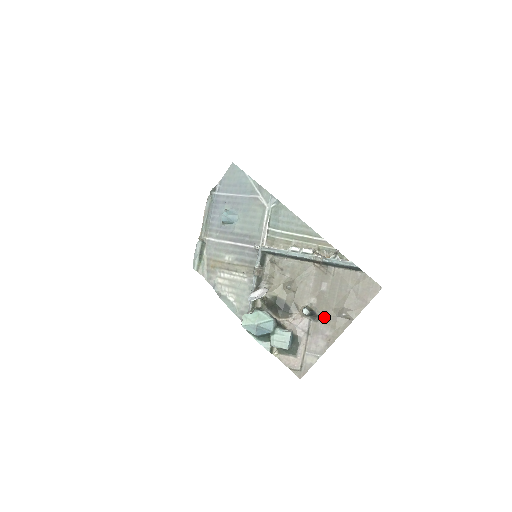
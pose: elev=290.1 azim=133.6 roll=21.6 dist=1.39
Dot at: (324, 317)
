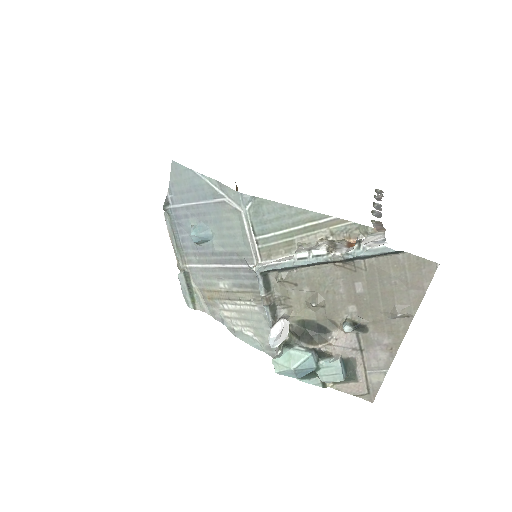
Dot at: (374, 324)
